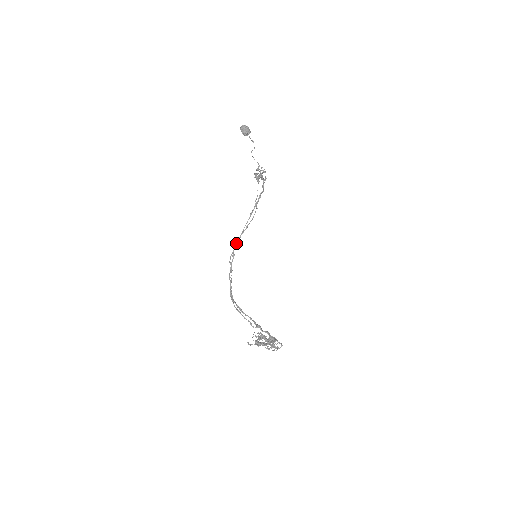
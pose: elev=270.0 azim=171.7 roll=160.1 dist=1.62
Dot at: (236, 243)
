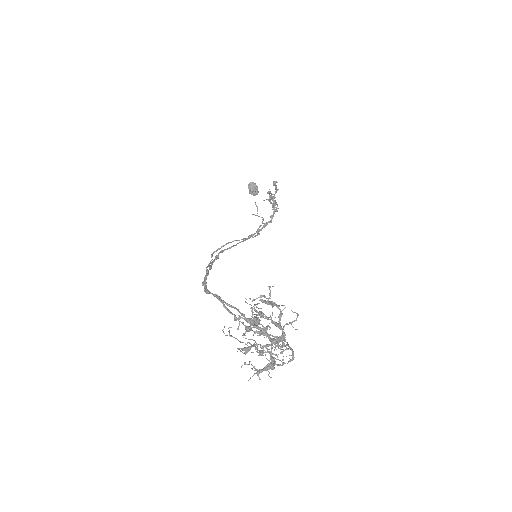
Dot at: (226, 243)
